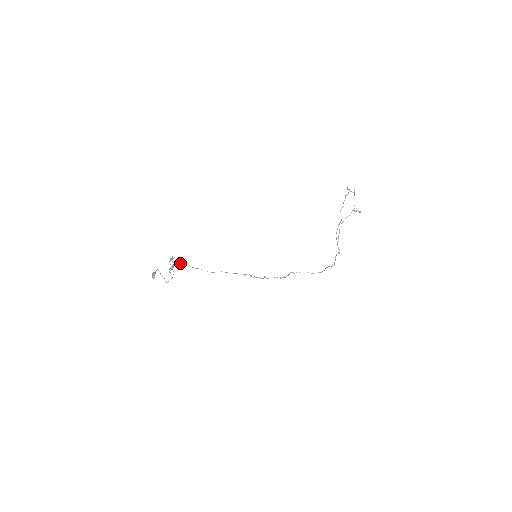
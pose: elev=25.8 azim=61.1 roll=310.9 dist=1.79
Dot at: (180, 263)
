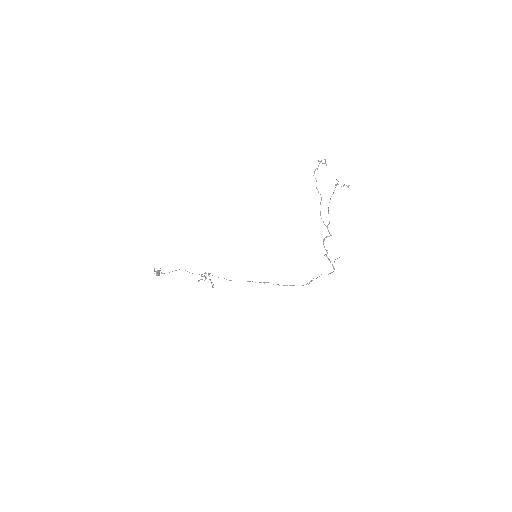
Dot at: occluded
